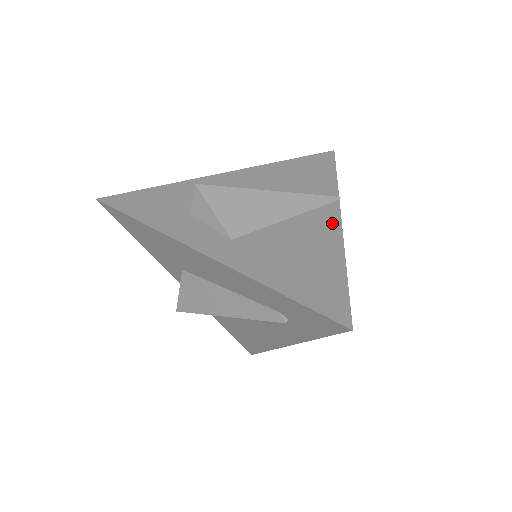
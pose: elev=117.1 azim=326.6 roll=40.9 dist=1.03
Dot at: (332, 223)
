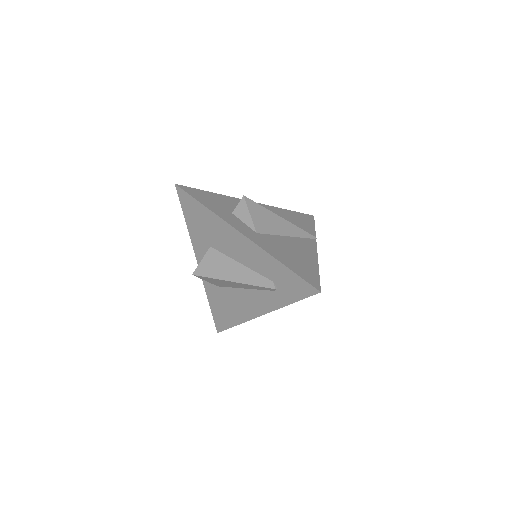
Dot at: (312, 247)
